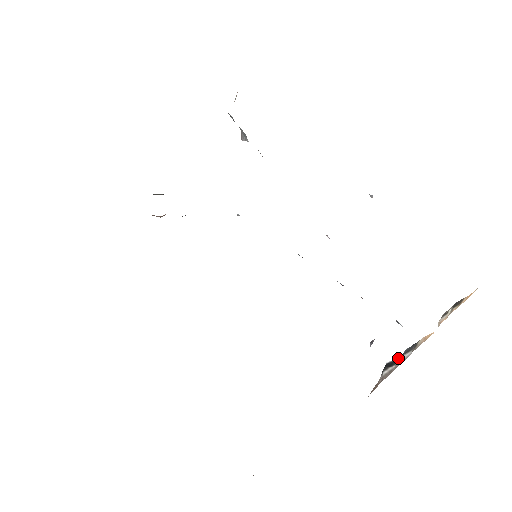
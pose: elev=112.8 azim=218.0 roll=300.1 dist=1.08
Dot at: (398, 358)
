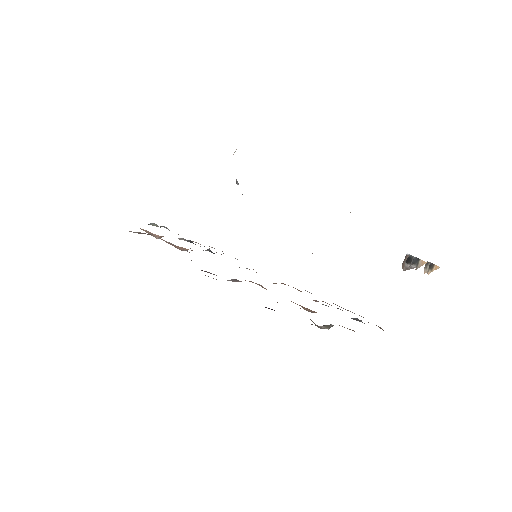
Dot at: (412, 258)
